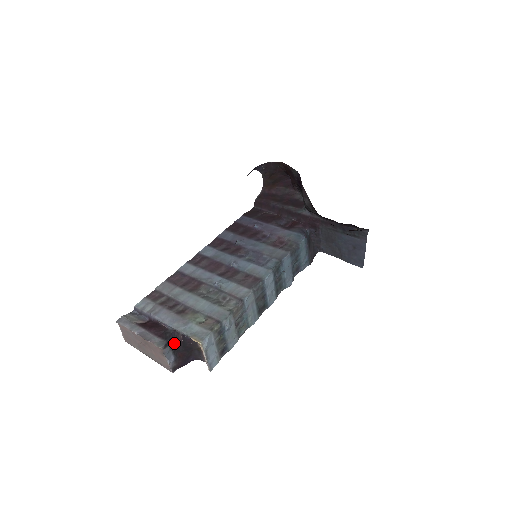
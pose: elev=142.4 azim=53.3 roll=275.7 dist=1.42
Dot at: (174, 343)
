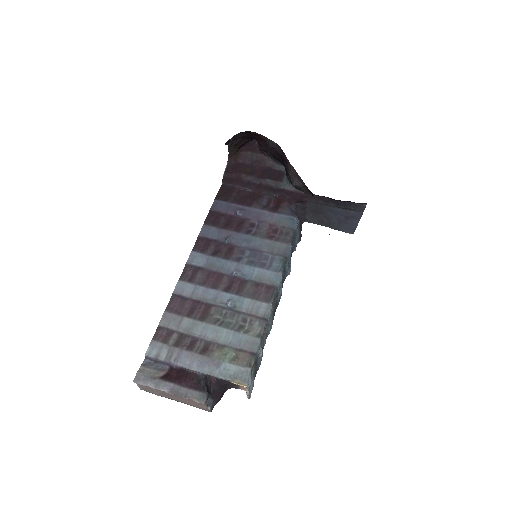
Dot at: (209, 387)
